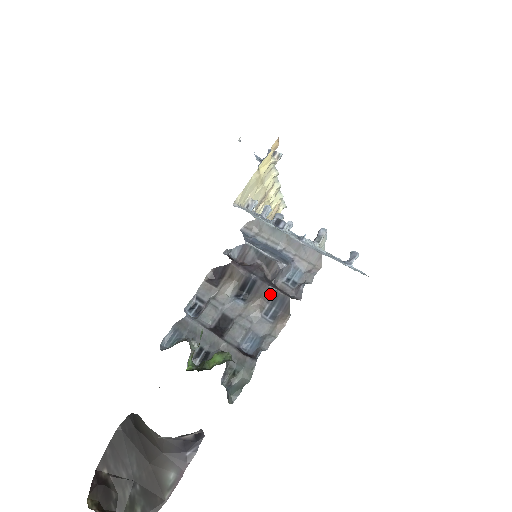
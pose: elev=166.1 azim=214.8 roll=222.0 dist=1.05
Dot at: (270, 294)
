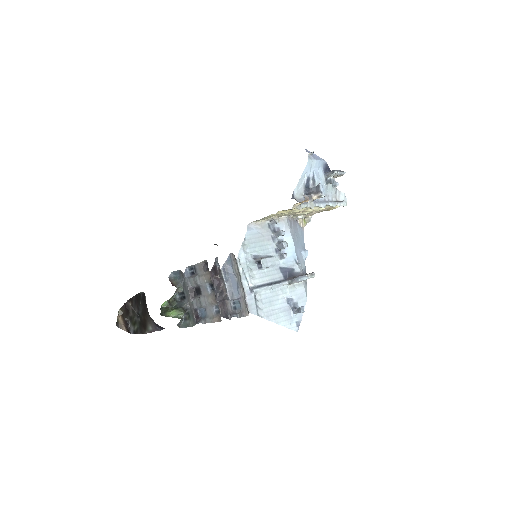
Dot at: (218, 304)
